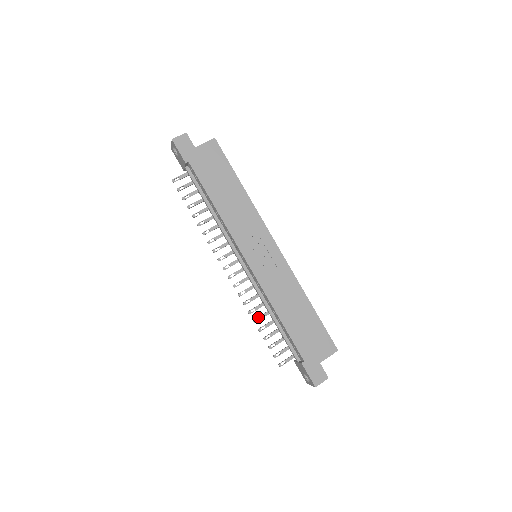
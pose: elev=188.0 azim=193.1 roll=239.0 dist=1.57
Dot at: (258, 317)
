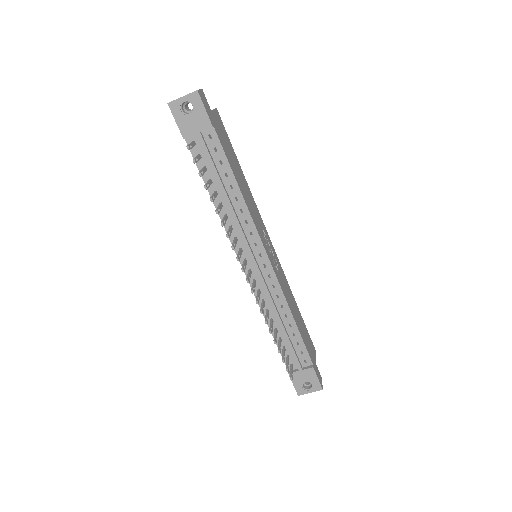
Dot at: (271, 327)
